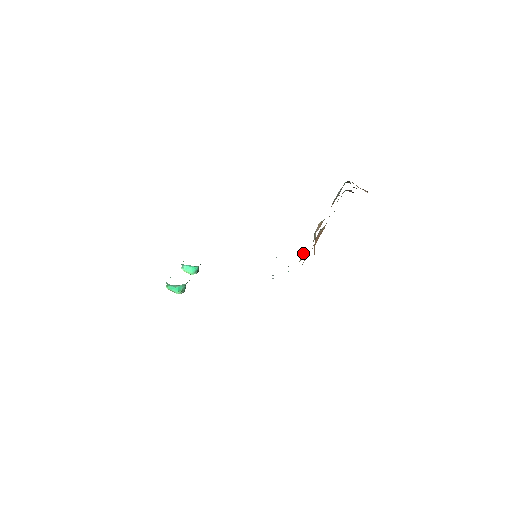
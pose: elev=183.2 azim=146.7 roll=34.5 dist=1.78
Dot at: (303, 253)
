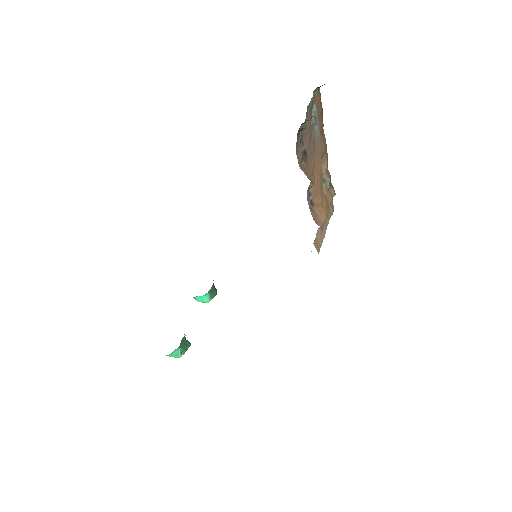
Dot at: occluded
